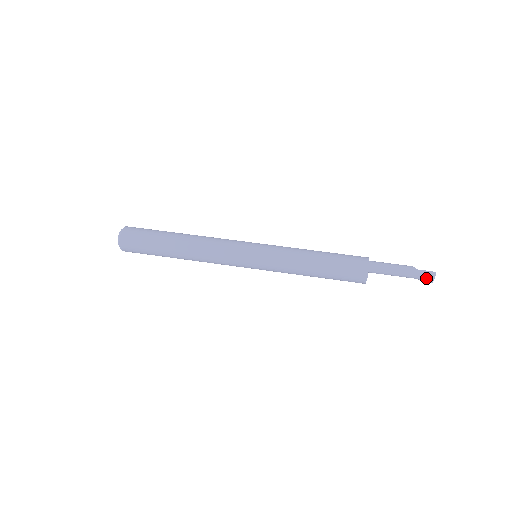
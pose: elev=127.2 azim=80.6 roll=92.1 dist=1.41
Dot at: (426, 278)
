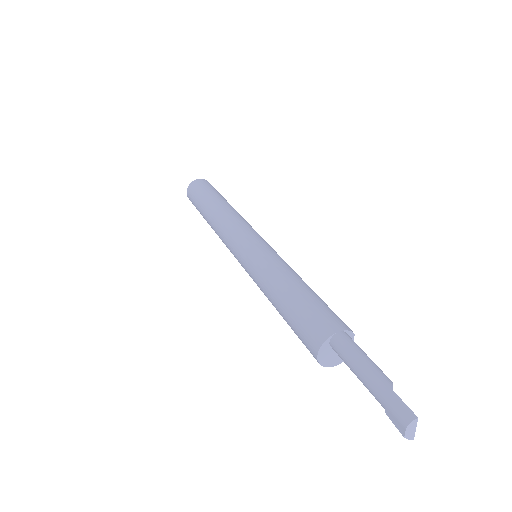
Dot at: (395, 415)
